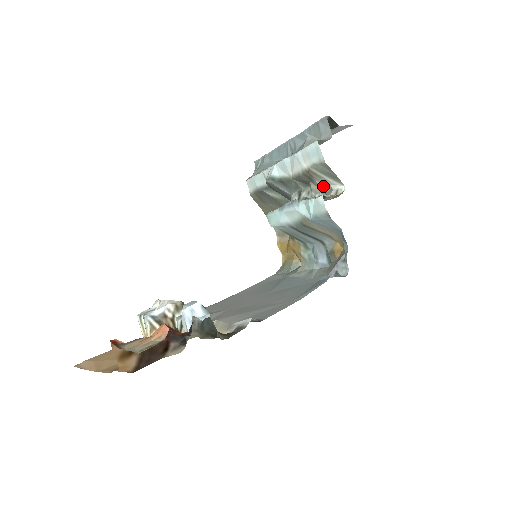
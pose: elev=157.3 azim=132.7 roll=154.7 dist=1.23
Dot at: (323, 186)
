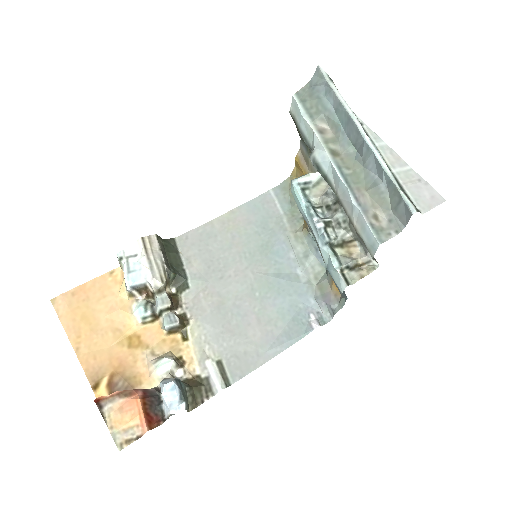
Dot at: (361, 241)
